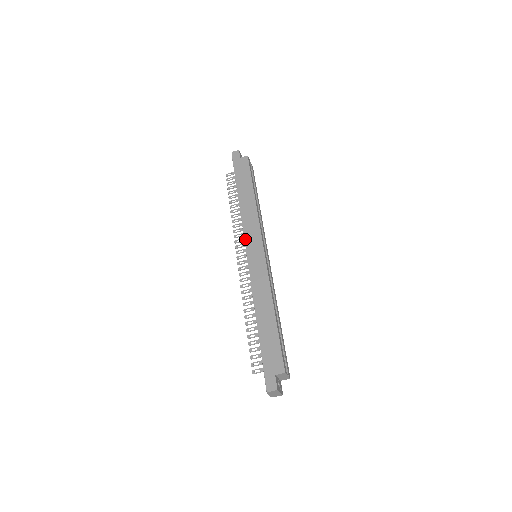
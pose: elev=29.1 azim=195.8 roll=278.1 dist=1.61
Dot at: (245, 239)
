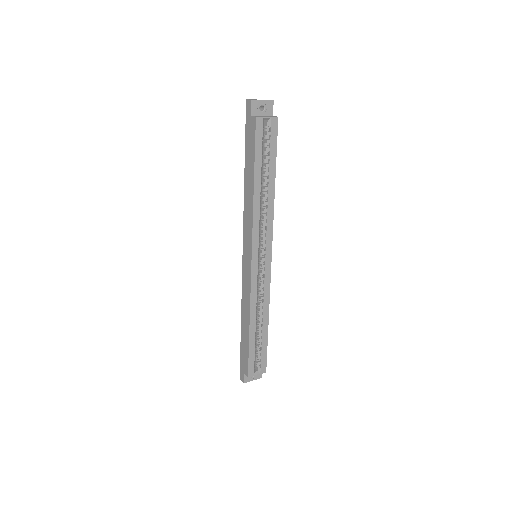
Dot at: (243, 239)
